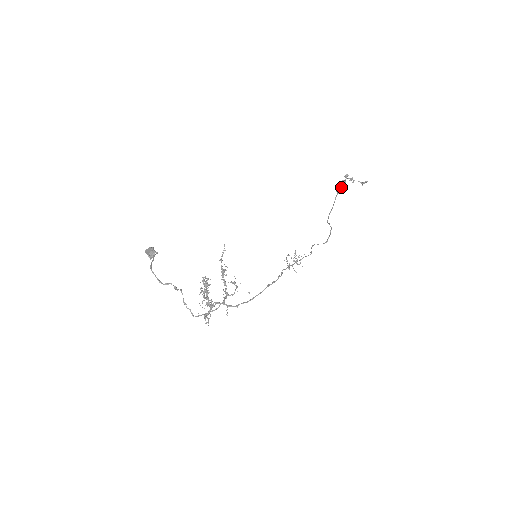
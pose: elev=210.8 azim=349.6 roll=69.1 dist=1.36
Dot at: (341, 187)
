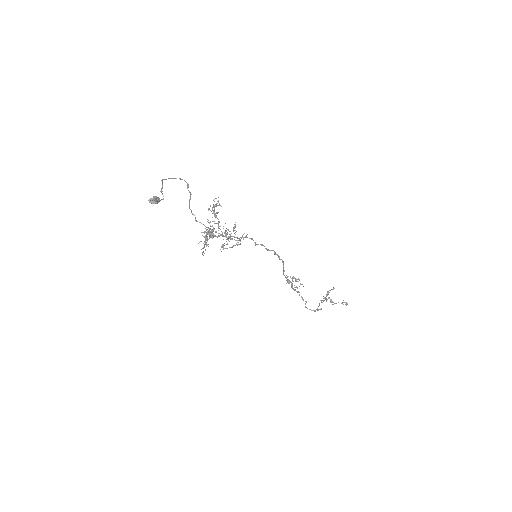
Dot at: (324, 298)
